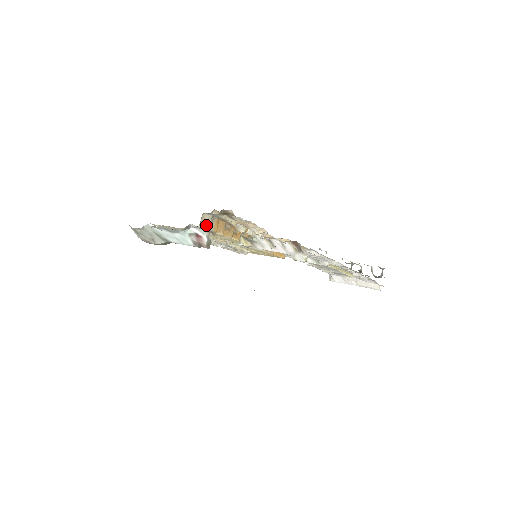
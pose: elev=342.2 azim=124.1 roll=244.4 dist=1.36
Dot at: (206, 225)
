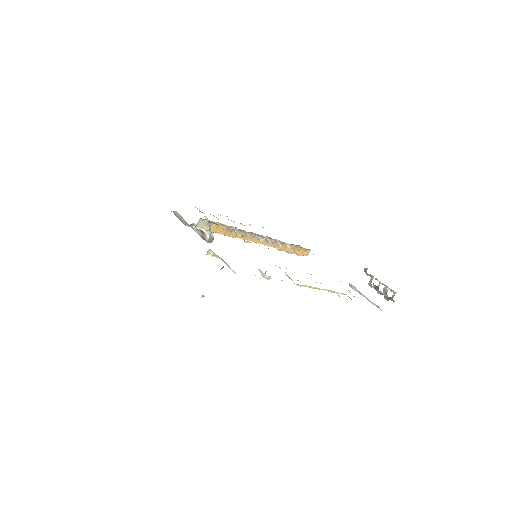
Dot at: (204, 227)
